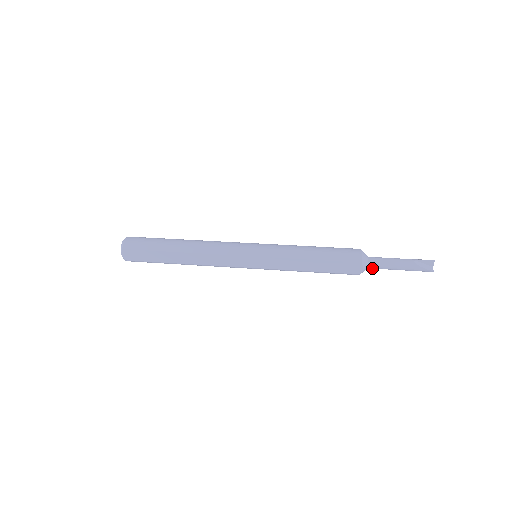
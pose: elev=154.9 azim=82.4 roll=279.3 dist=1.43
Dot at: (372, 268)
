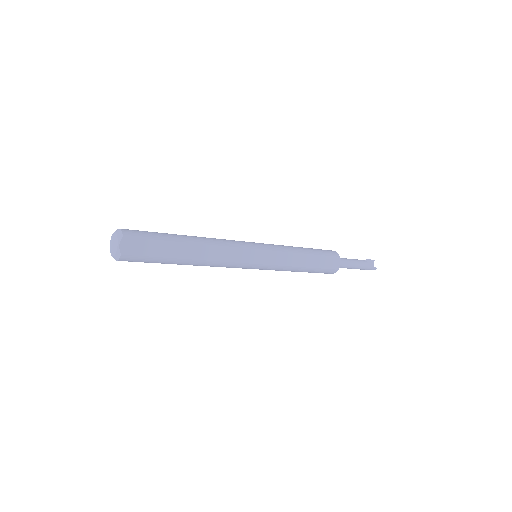
Dot at: (342, 266)
